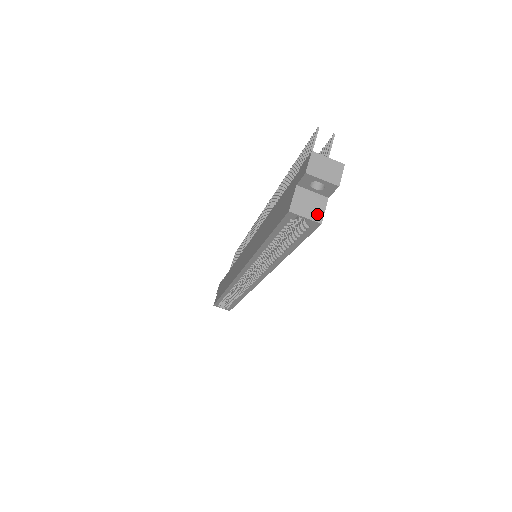
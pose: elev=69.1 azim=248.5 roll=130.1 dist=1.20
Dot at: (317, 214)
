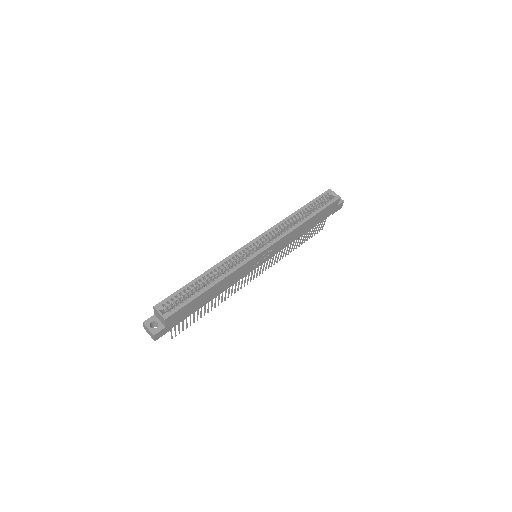
Dot at: occluded
